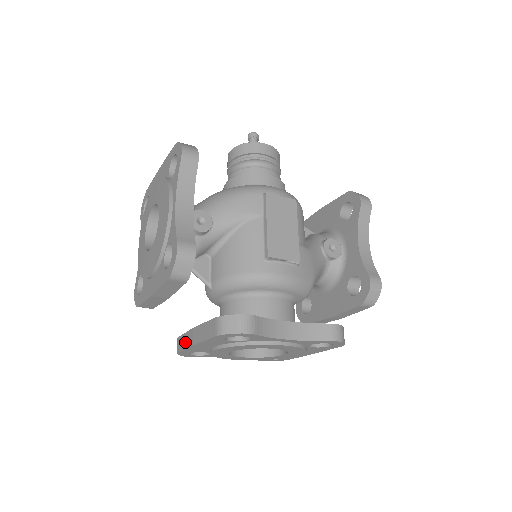
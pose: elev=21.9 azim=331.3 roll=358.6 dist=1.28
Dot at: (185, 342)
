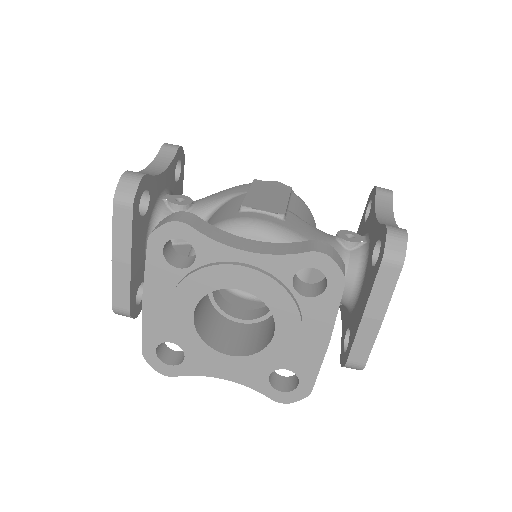
Dot at: occluded
